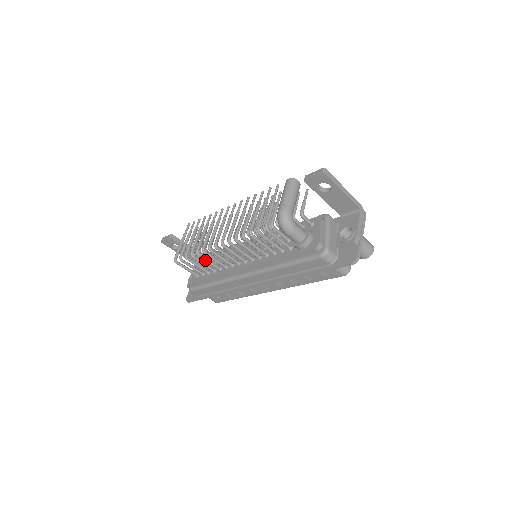
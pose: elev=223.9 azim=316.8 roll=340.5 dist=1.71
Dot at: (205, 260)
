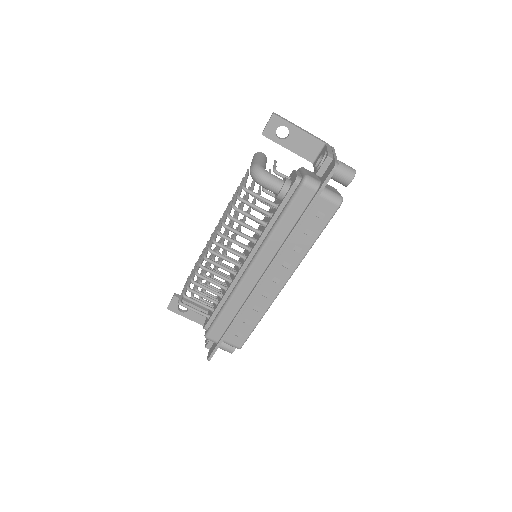
Dot at: (206, 280)
